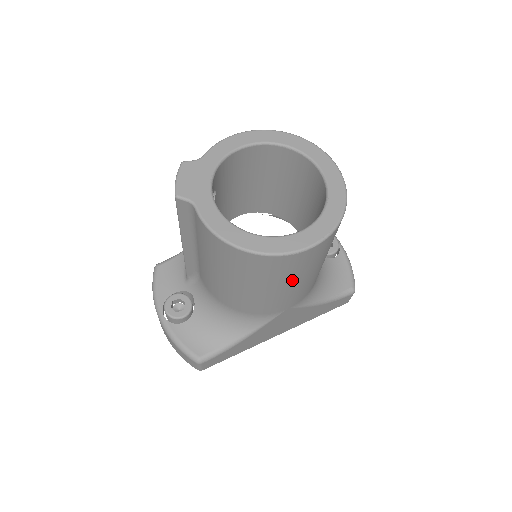
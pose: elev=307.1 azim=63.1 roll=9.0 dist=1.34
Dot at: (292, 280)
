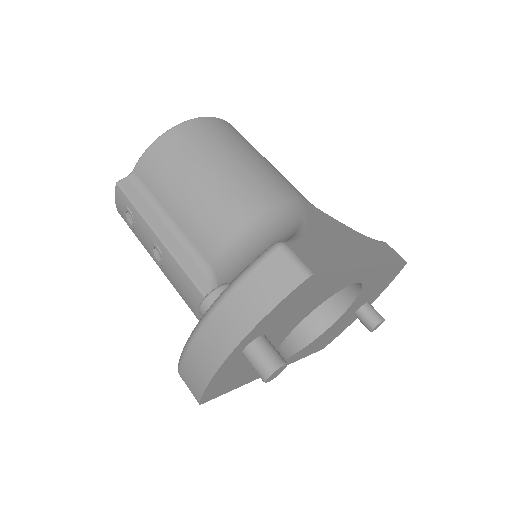
Dot at: (249, 150)
